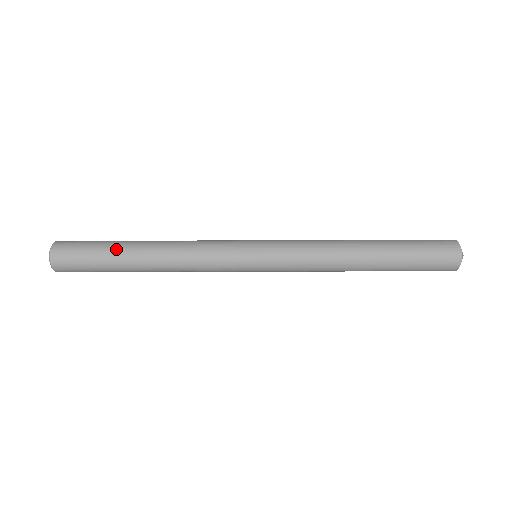
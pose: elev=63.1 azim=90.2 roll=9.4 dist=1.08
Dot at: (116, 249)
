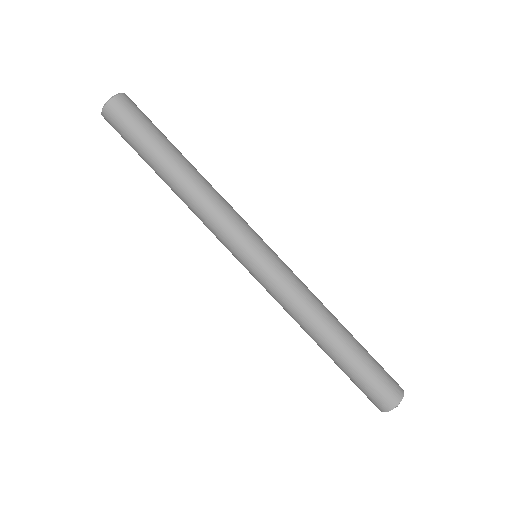
Dot at: (167, 144)
